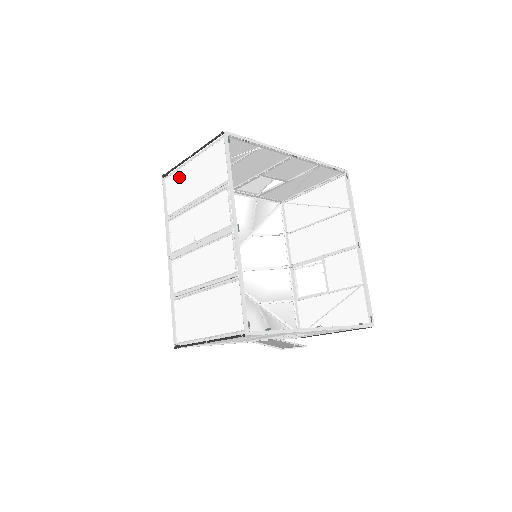
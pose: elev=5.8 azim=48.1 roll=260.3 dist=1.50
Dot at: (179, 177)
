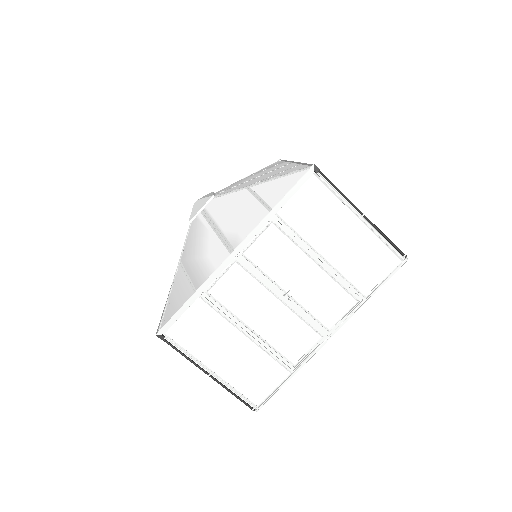
Dot at: (330, 205)
